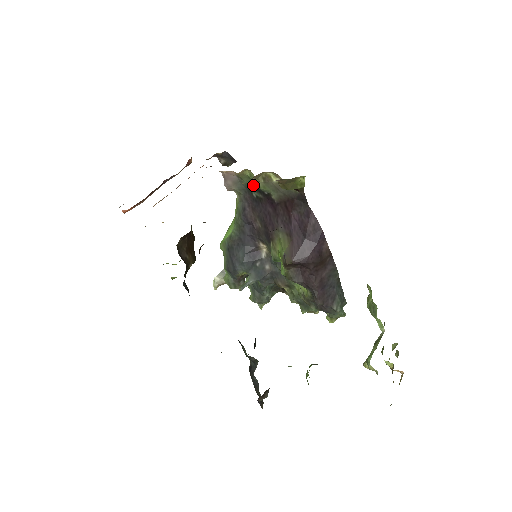
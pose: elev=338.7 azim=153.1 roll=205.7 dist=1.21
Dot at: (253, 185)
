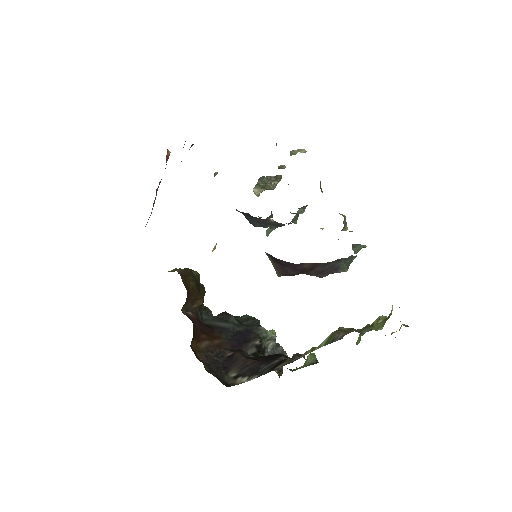
Dot at: occluded
